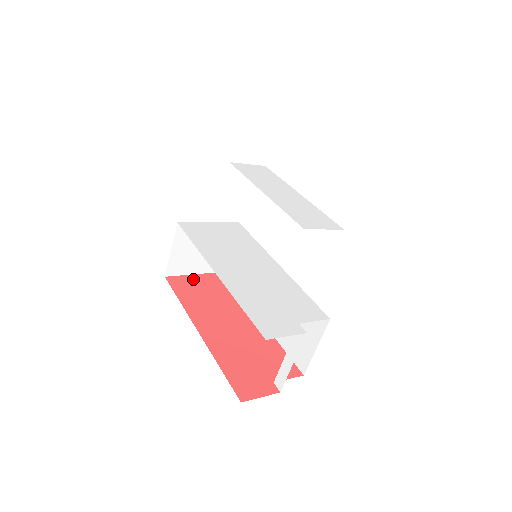
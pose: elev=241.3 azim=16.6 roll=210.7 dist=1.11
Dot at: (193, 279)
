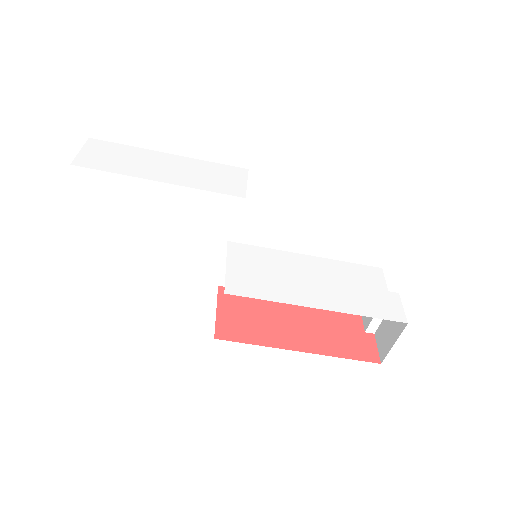
Dot at: (224, 317)
